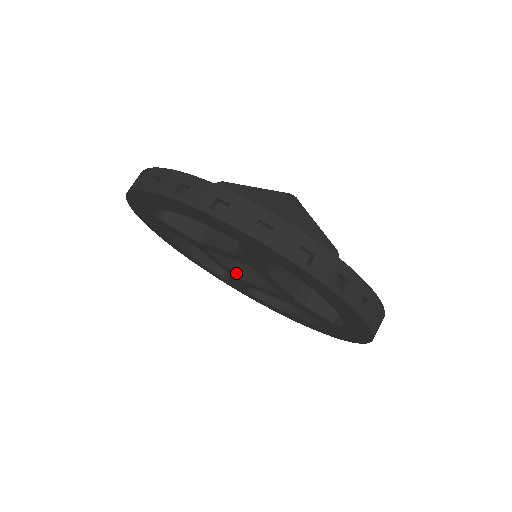
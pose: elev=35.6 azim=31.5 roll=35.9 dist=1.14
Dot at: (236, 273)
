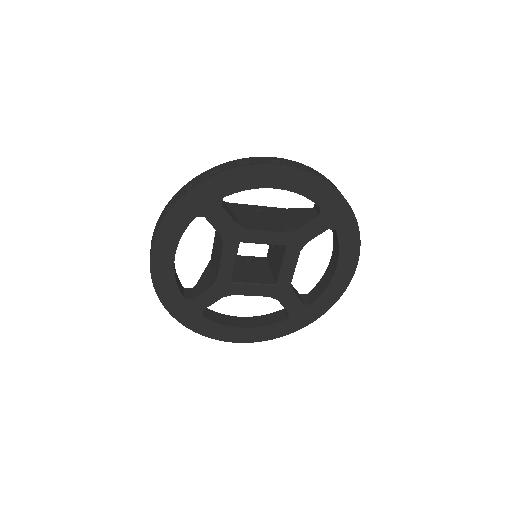
Dot at: occluded
